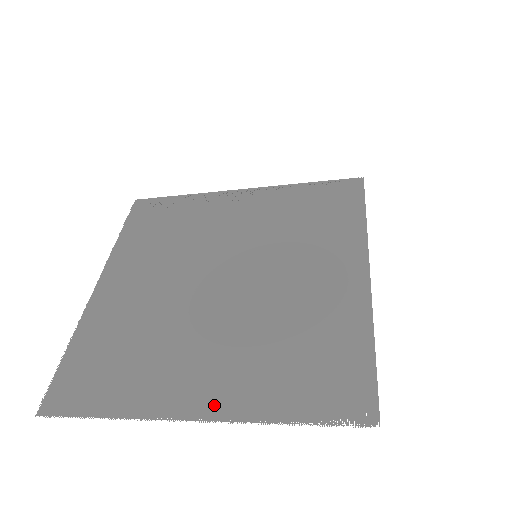
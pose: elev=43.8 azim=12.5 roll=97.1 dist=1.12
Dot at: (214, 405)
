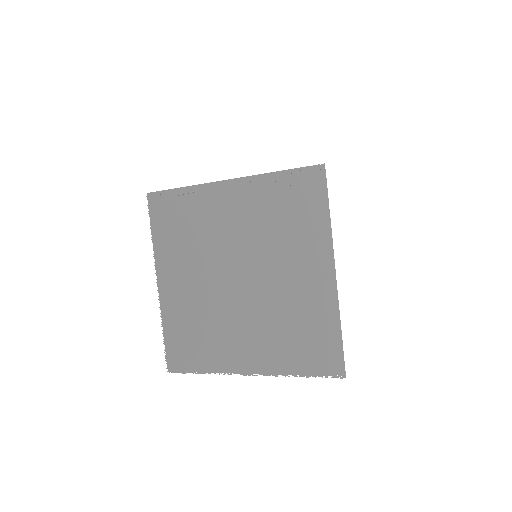
Dot at: (259, 367)
